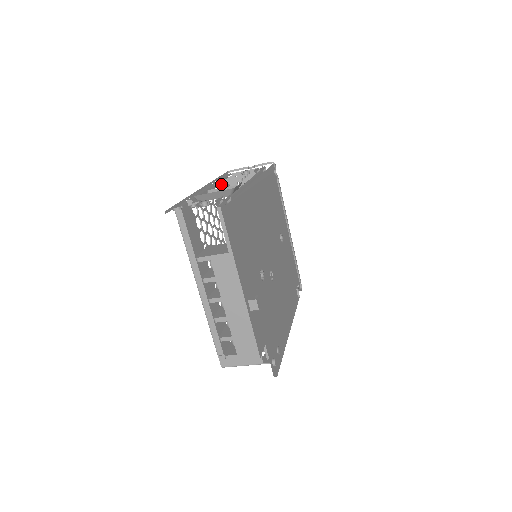
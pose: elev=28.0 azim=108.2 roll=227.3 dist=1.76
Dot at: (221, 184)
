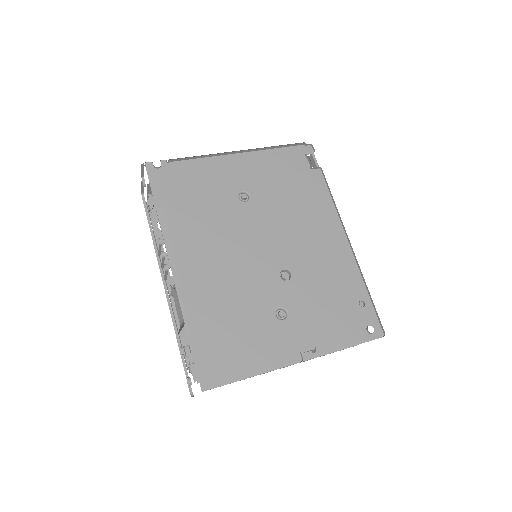
Dot at: (165, 278)
